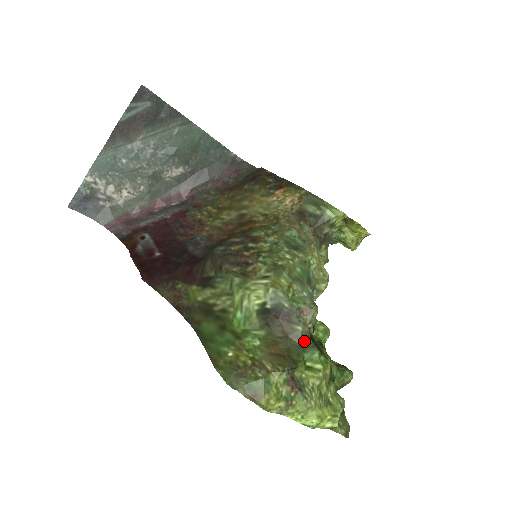
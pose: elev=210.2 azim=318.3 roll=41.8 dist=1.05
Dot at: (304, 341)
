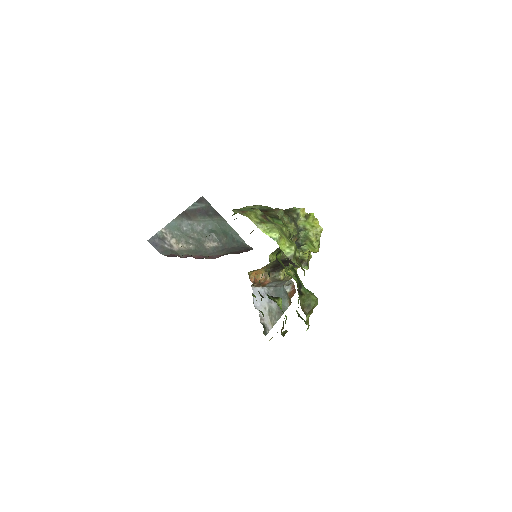
Dot at: (274, 217)
